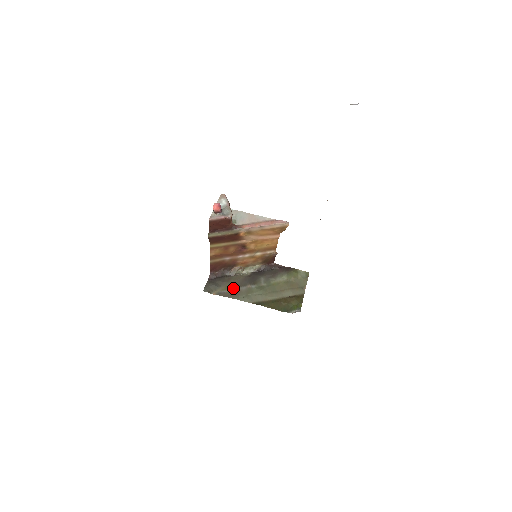
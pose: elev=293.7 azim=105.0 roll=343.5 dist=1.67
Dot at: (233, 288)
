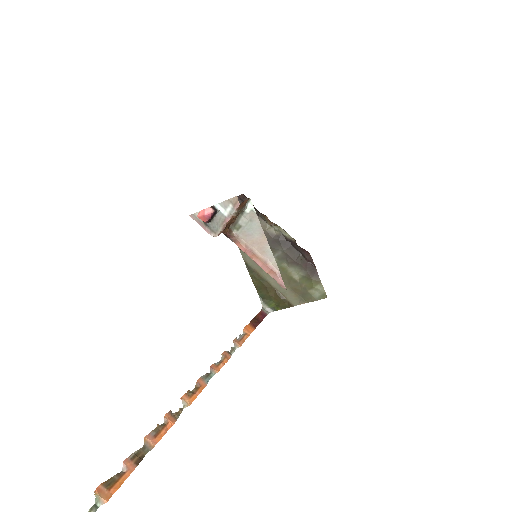
Dot at: occluded
